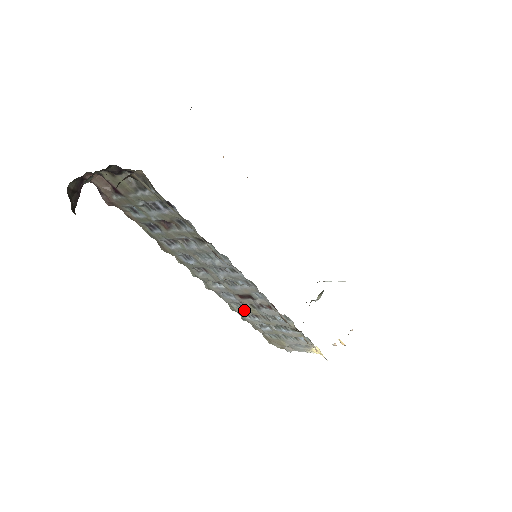
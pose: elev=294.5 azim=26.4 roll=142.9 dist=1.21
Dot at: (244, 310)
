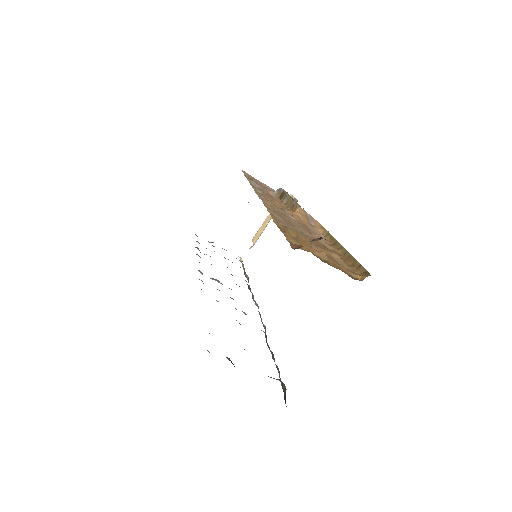
Dot at: occluded
